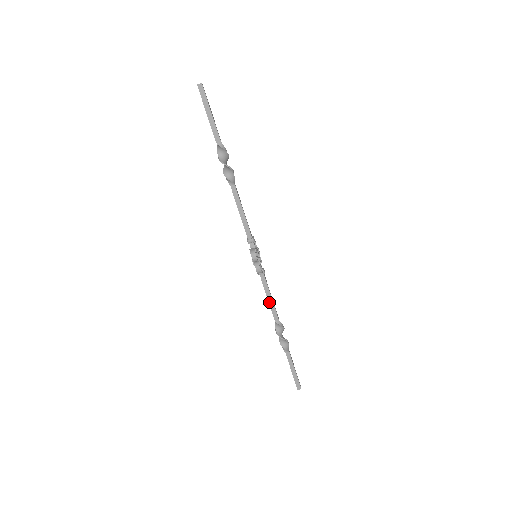
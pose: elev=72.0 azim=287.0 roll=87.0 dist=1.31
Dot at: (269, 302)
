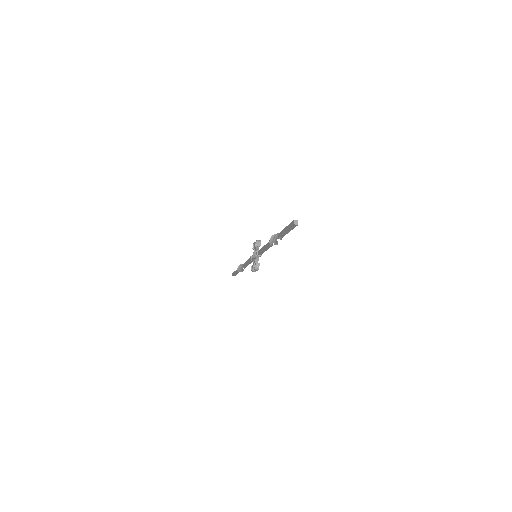
Dot at: (246, 264)
